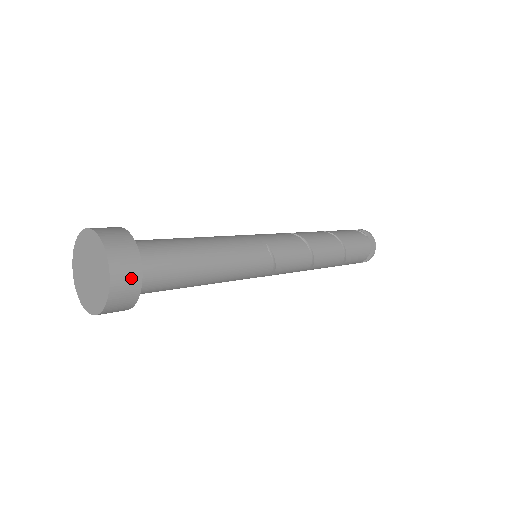
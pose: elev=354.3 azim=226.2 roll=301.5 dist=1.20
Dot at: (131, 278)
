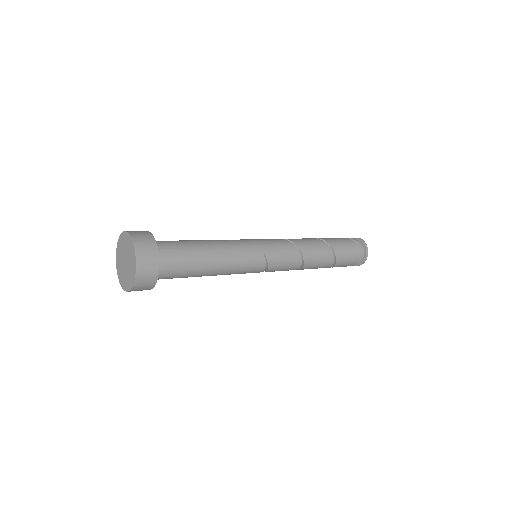
Dot at: (150, 278)
